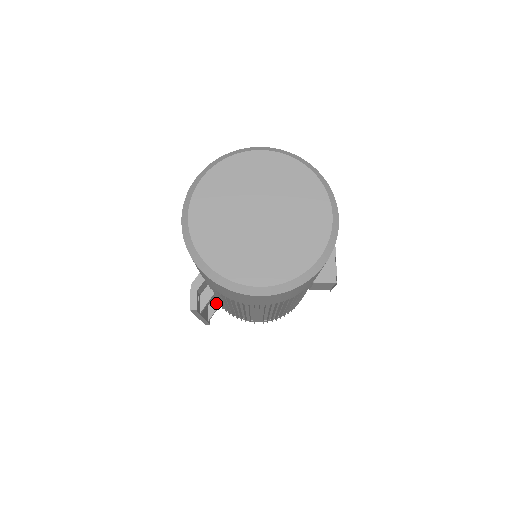
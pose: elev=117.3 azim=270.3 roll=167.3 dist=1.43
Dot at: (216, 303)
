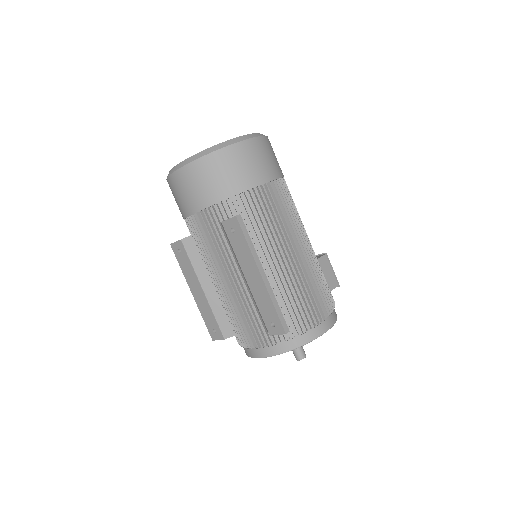
Dot at: occluded
